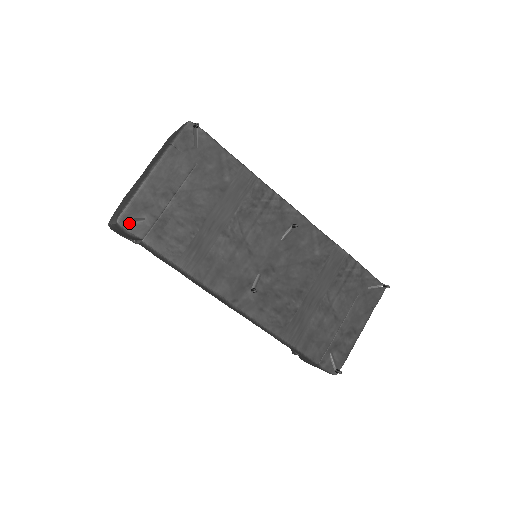
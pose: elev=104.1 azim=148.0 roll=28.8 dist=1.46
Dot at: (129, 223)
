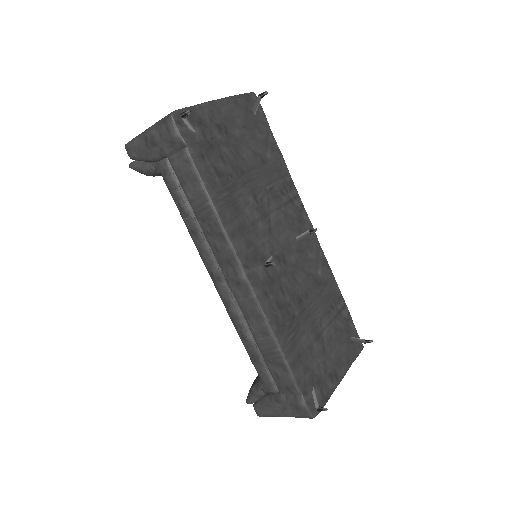
Dot at: (185, 120)
